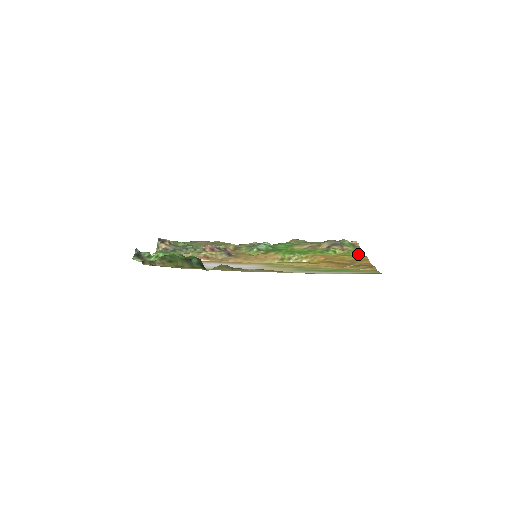
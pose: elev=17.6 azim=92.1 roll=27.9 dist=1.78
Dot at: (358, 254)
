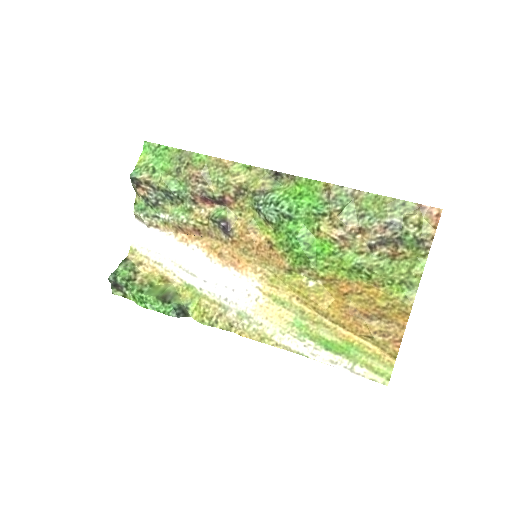
Dot at: (405, 288)
